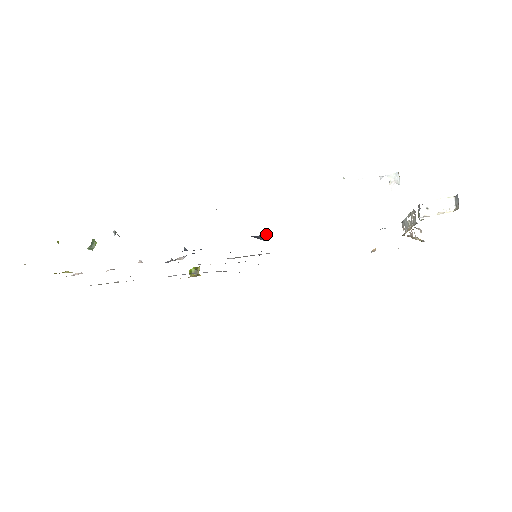
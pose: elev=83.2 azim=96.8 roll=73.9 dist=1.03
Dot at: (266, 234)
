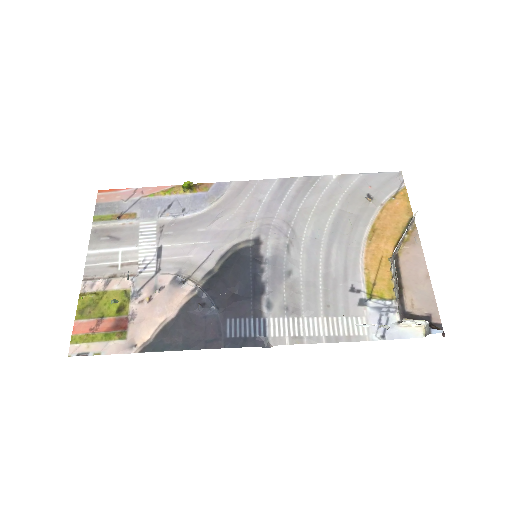
Dot at: (271, 339)
